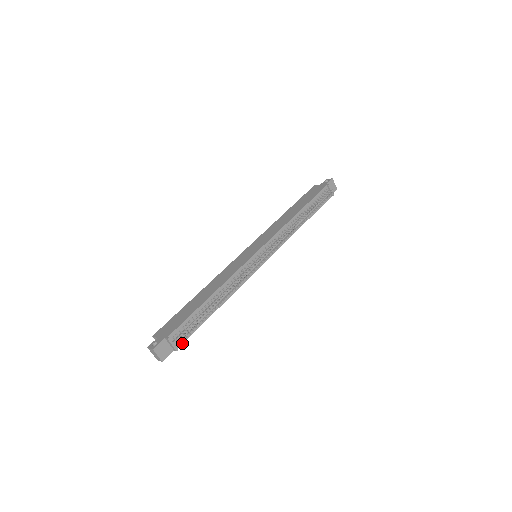
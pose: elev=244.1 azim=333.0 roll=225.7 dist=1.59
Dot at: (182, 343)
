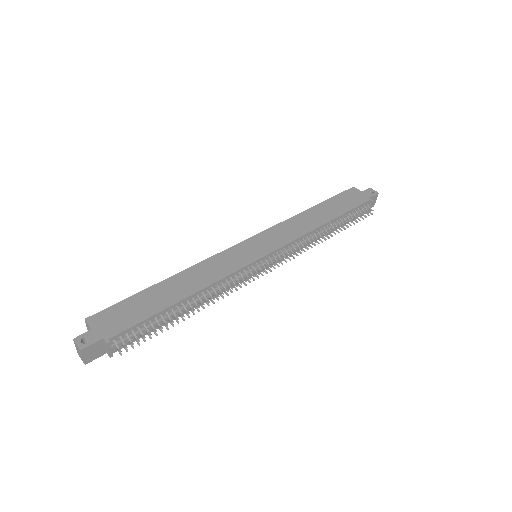
Dot at: (122, 347)
